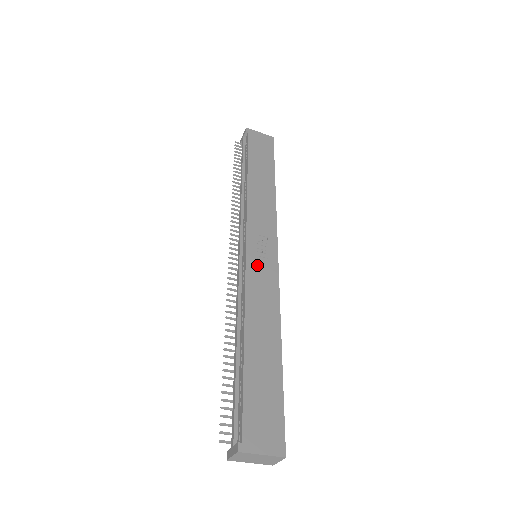
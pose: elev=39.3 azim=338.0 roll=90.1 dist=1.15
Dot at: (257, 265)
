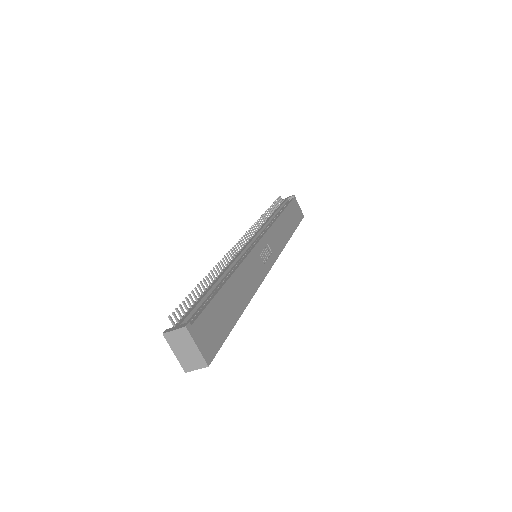
Dot at: (258, 257)
